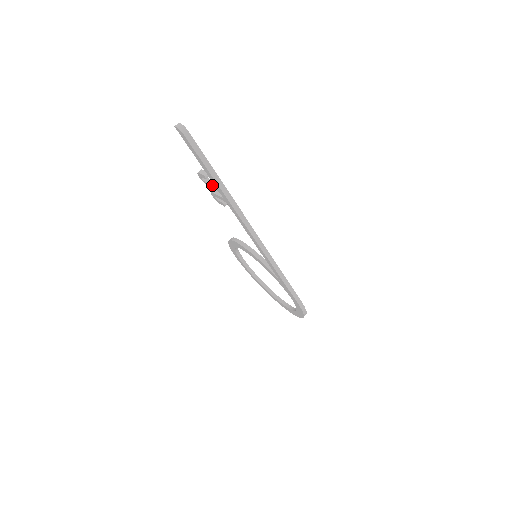
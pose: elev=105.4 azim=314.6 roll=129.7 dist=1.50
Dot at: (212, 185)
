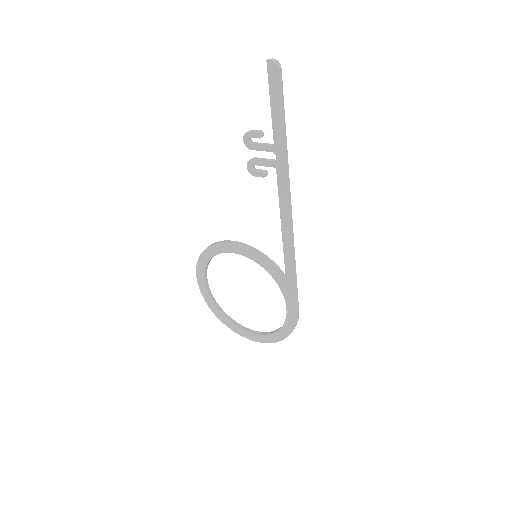
Dot at: (267, 145)
